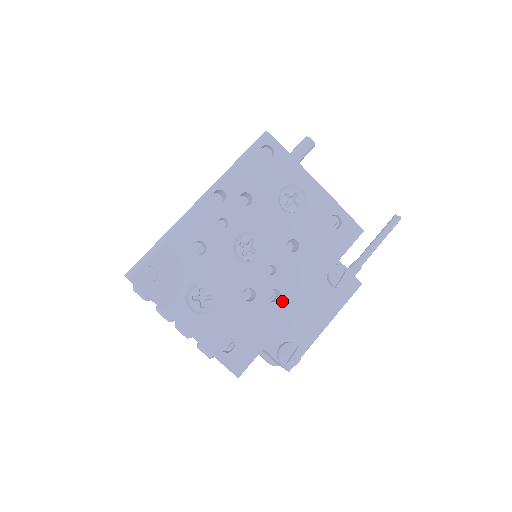
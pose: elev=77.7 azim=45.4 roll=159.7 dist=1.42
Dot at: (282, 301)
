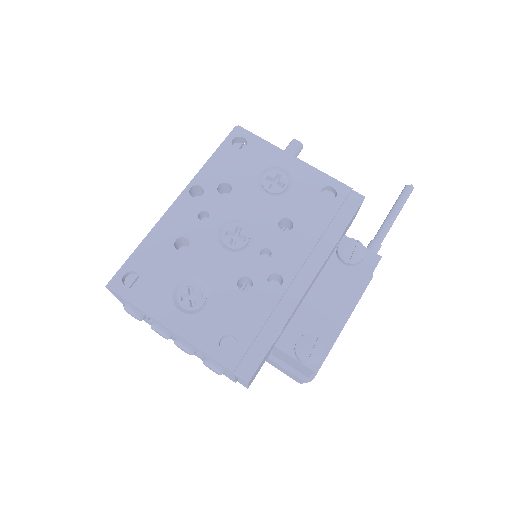
Dot at: (285, 285)
